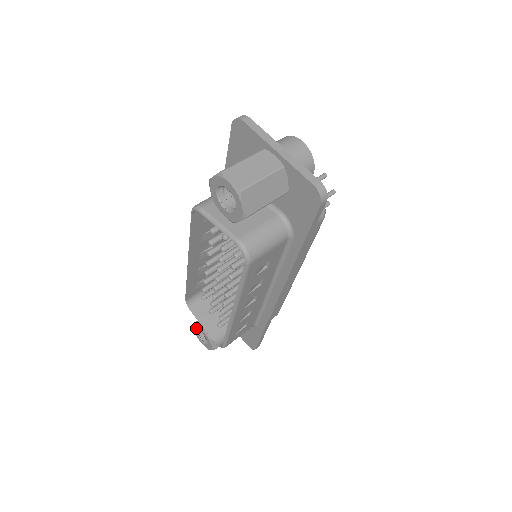
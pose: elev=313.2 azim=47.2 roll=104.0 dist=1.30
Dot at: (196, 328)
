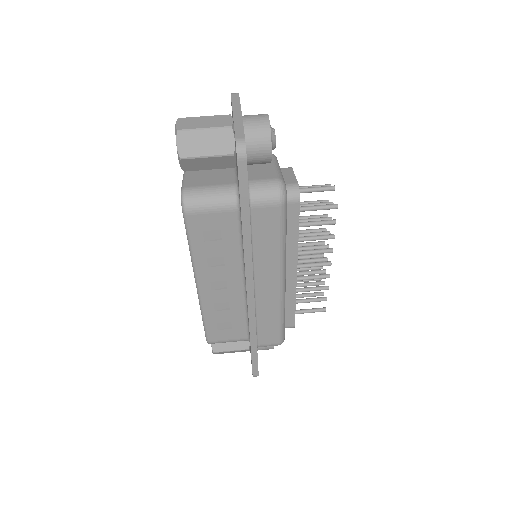
Dot at: occluded
